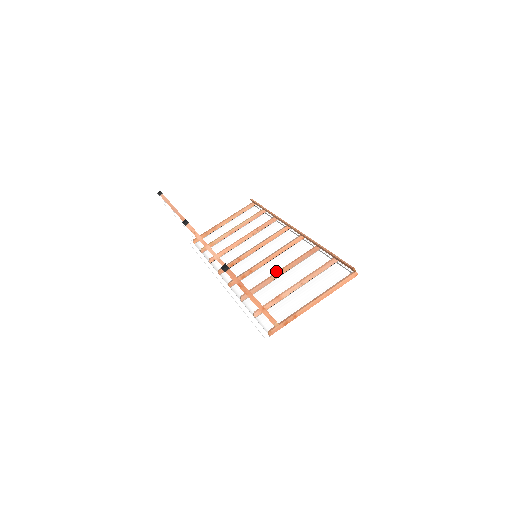
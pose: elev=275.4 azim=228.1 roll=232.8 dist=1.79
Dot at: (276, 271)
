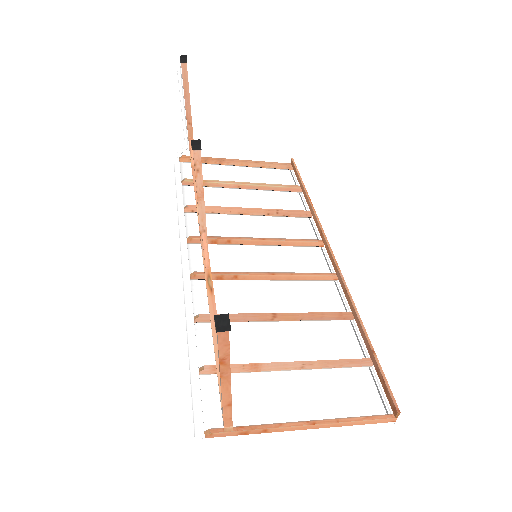
Dot at: (273, 307)
